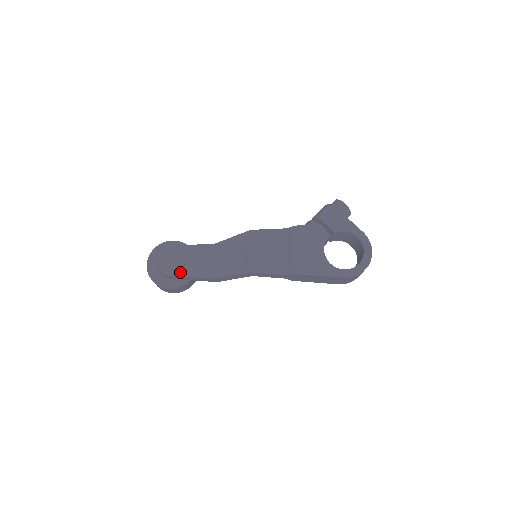
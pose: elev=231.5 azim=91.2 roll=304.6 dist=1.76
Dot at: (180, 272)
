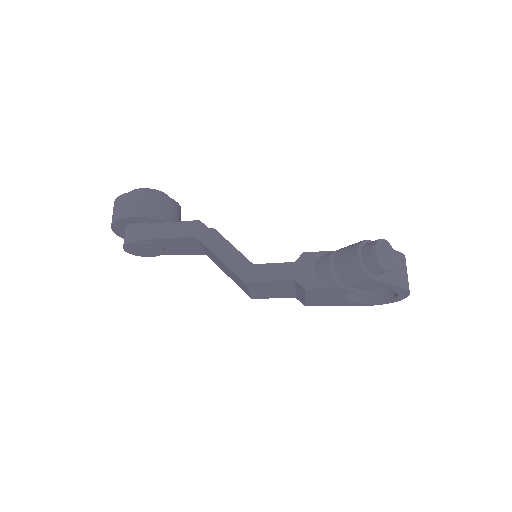
Dot at: (163, 254)
